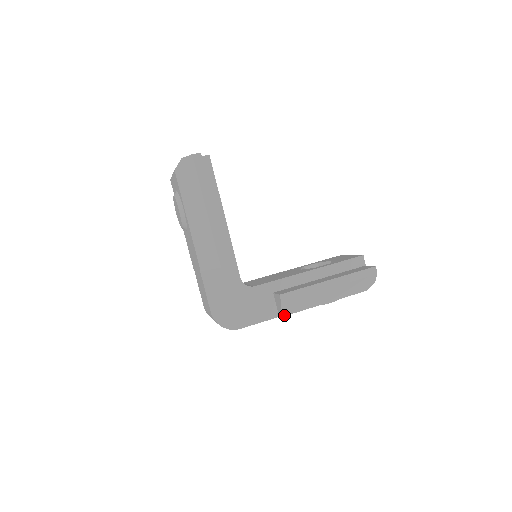
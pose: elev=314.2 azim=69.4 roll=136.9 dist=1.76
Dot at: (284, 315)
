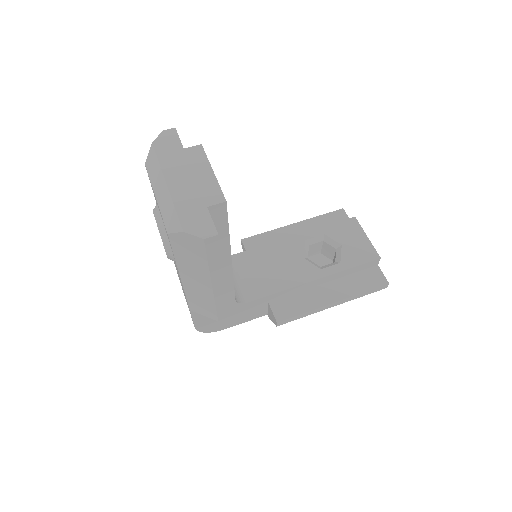
Dot at: occluded
